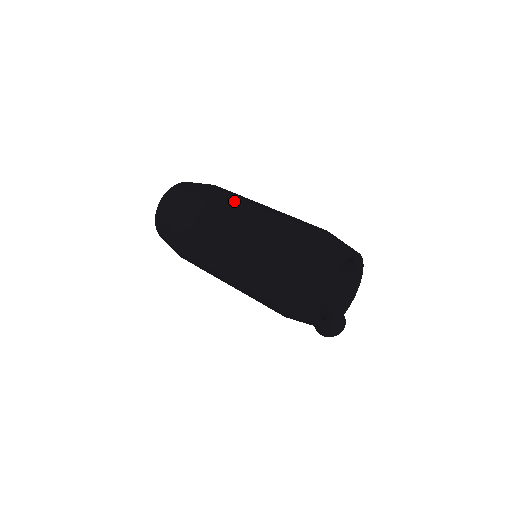
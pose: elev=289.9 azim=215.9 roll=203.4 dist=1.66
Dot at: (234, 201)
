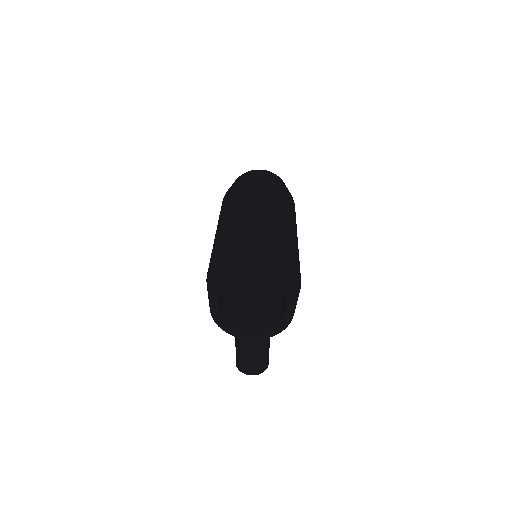
Dot at: (278, 201)
